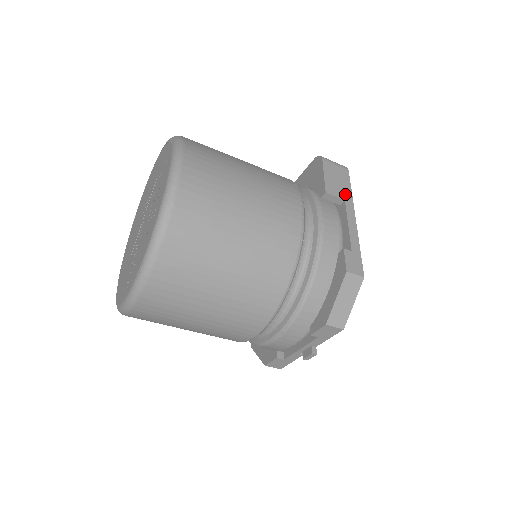
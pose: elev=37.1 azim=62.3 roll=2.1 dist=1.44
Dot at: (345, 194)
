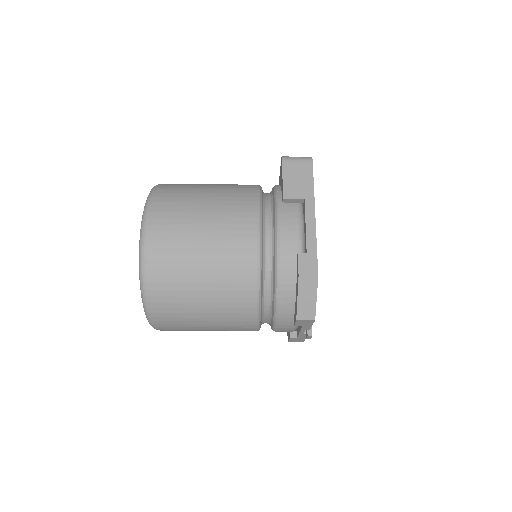
Dot at: (305, 192)
